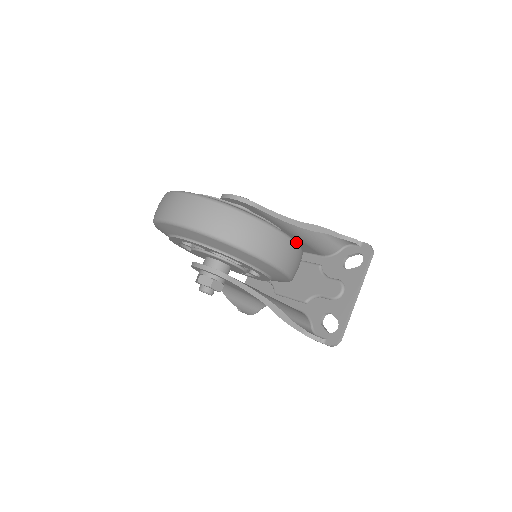
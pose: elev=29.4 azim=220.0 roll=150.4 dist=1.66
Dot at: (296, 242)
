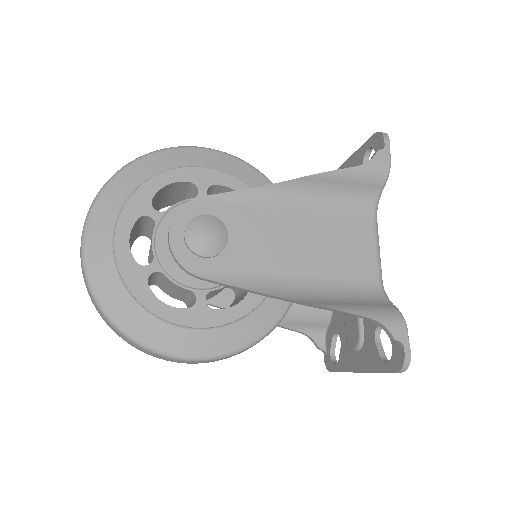
Dot at: (226, 355)
